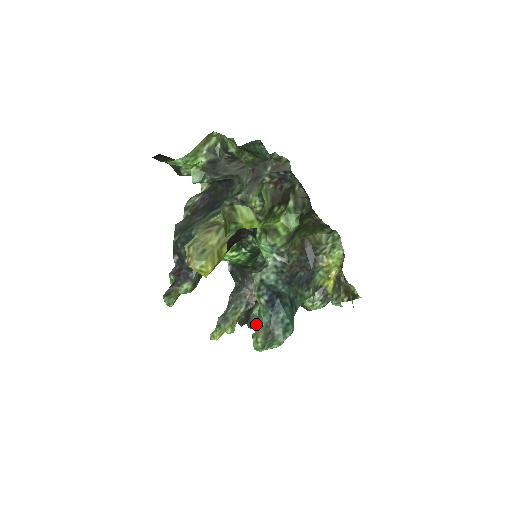
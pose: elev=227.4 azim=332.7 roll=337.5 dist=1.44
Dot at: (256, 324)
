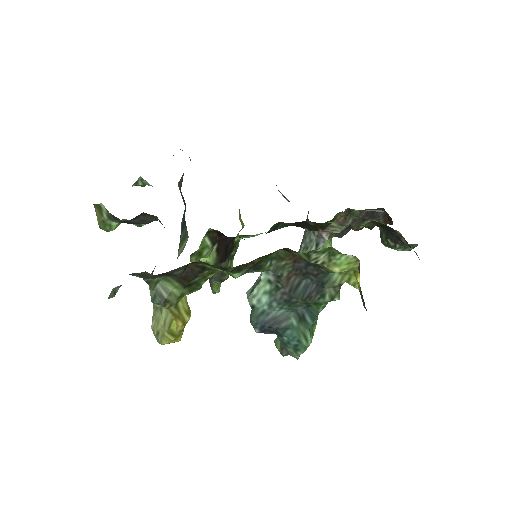
Dot at: occluded
